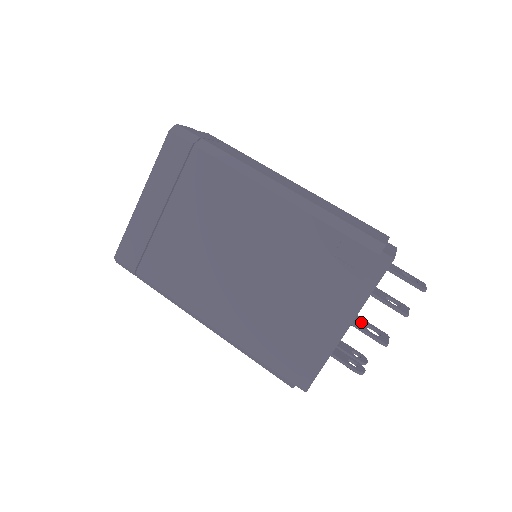
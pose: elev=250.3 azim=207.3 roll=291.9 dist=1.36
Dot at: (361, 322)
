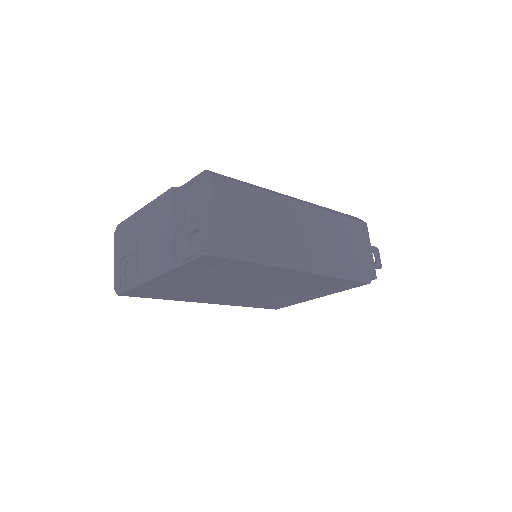
Dot at: occluded
